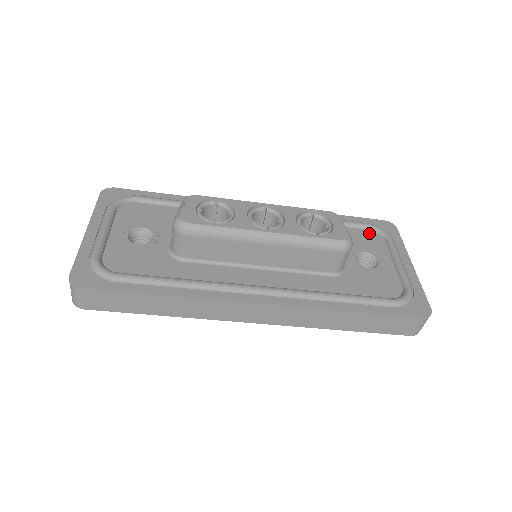
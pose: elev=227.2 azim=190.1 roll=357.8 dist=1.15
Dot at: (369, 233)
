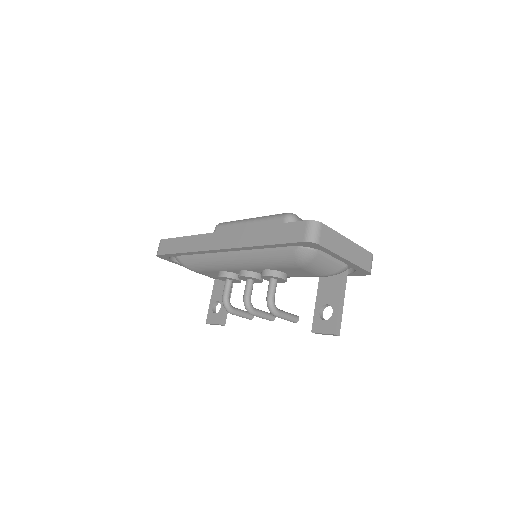
Dot at: occluded
